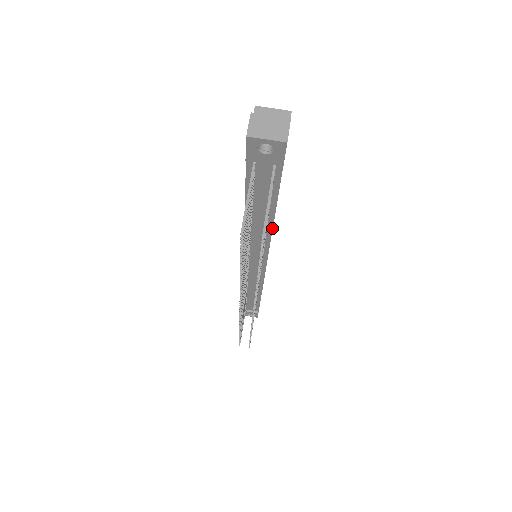
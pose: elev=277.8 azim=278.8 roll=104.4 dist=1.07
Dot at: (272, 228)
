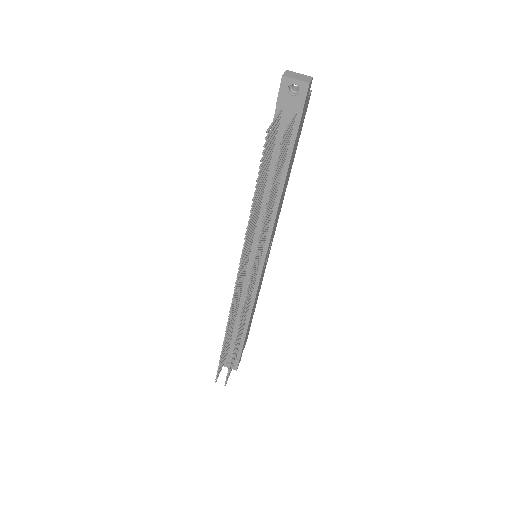
Dot at: (279, 201)
